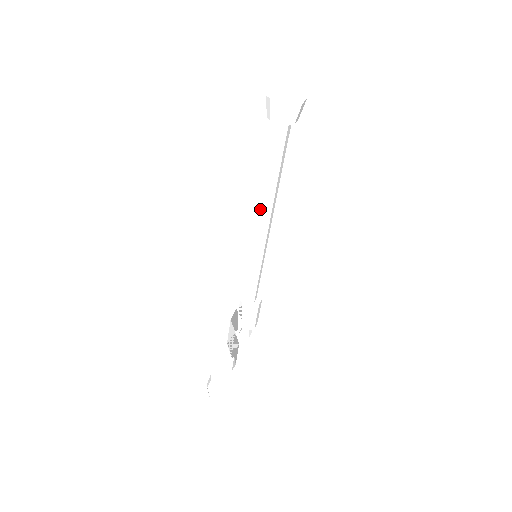
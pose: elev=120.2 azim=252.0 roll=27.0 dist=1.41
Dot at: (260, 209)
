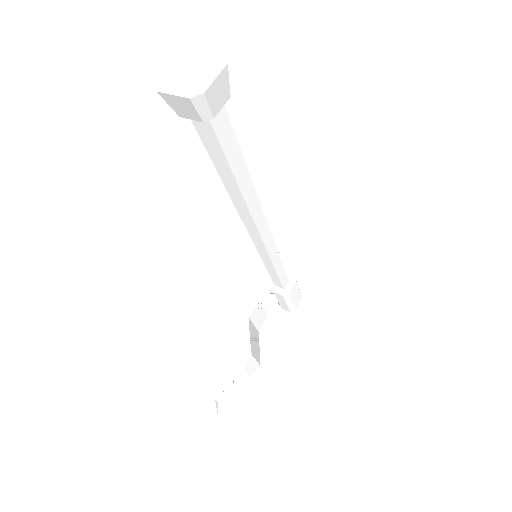
Dot at: (237, 209)
